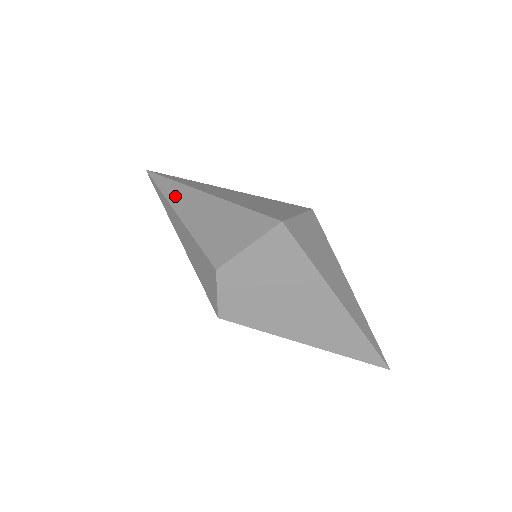
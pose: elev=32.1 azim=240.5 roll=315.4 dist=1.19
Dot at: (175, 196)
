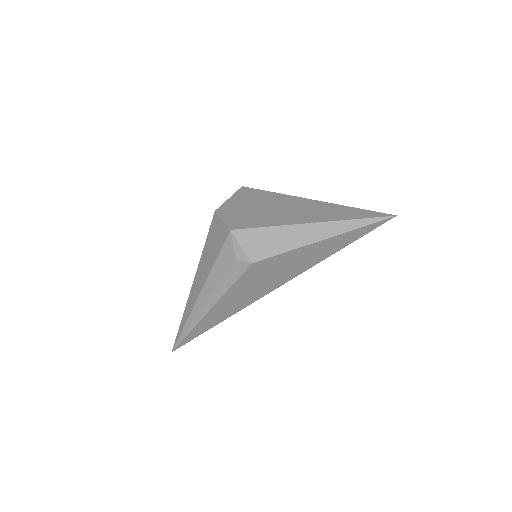
Dot at: occluded
